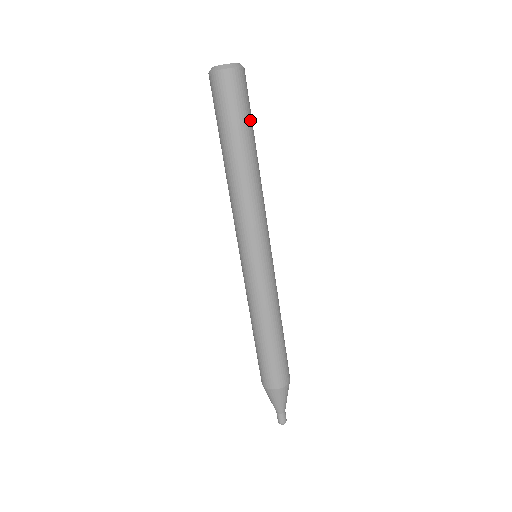
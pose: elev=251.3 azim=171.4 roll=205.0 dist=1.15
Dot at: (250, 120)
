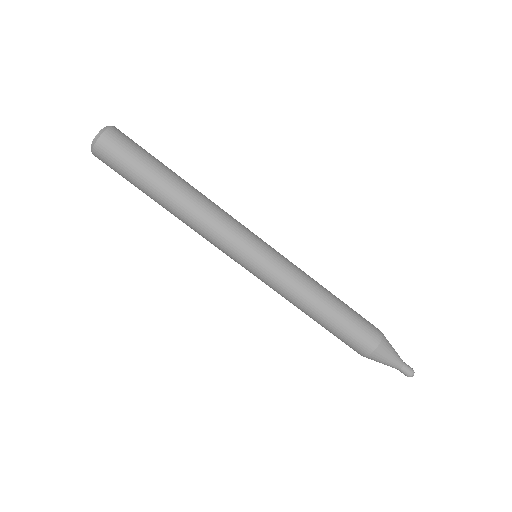
Dot at: (144, 166)
